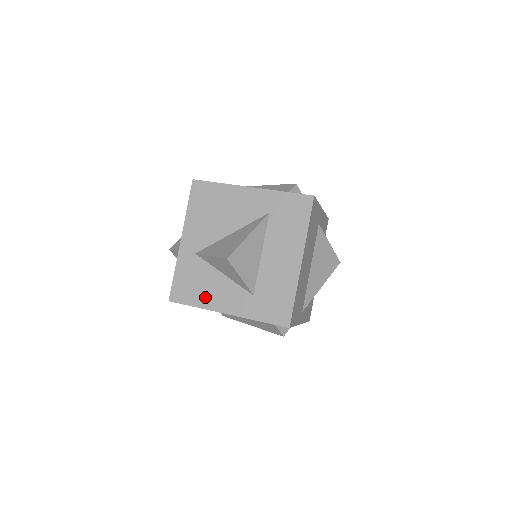
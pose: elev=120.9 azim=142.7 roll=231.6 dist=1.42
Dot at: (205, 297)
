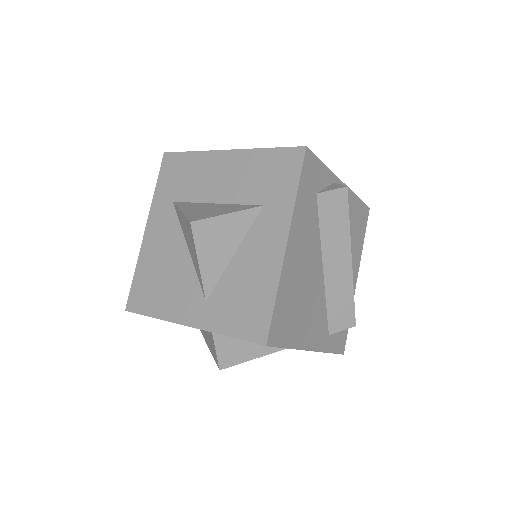
Dot at: (262, 281)
